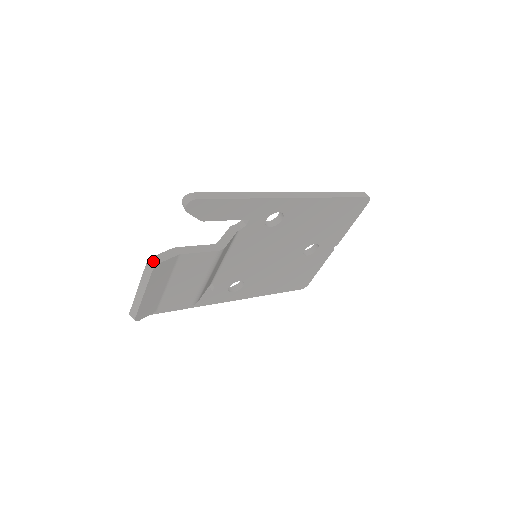
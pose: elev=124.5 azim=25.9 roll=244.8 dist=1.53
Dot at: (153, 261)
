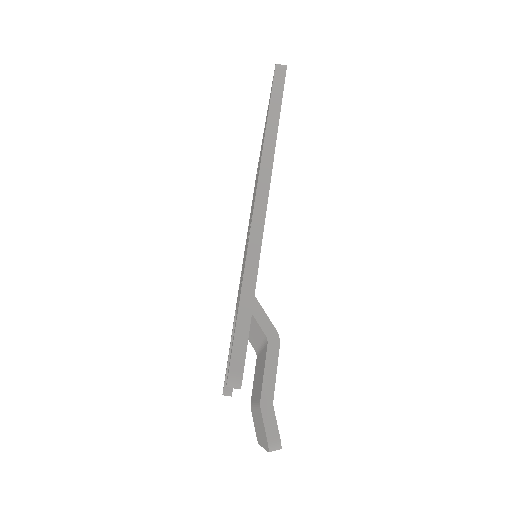
Dot at: (273, 446)
